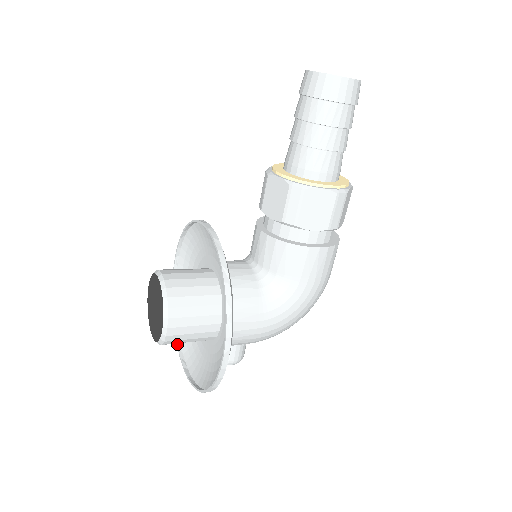
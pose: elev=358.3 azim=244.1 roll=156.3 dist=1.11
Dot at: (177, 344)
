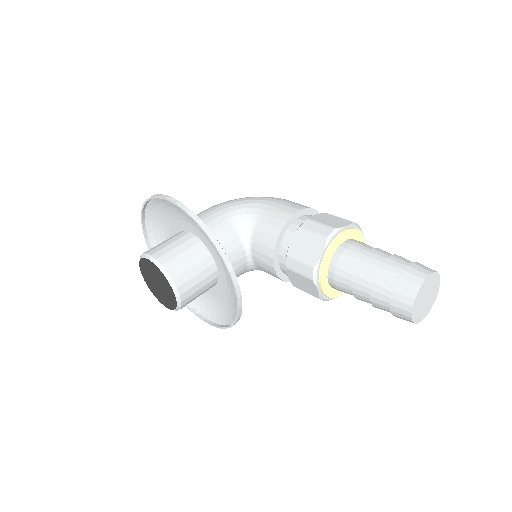
Dot at: (142, 219)
